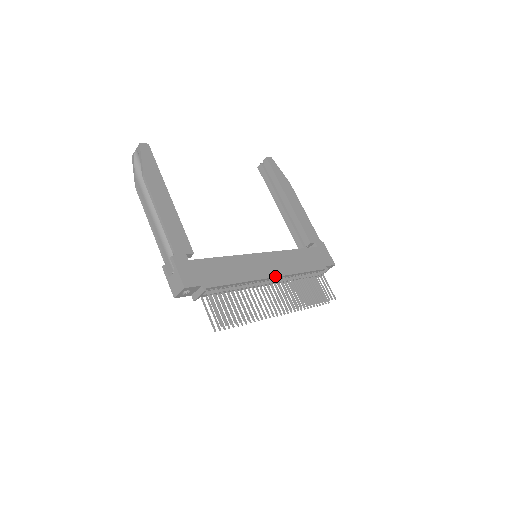
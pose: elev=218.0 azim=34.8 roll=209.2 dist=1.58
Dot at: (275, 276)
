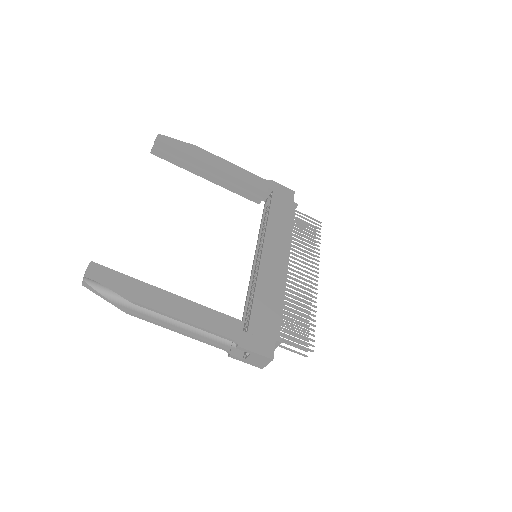
Dot at: (288, 260)
